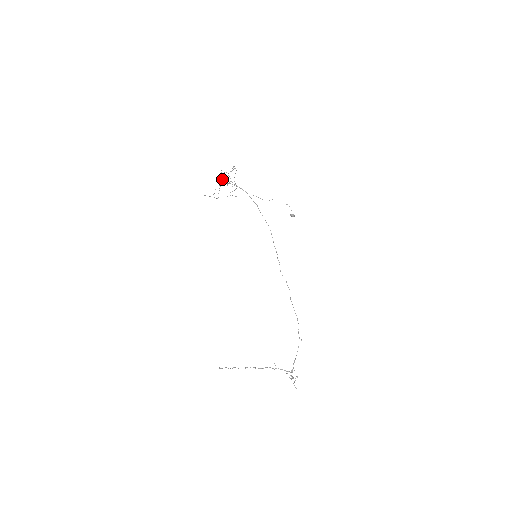
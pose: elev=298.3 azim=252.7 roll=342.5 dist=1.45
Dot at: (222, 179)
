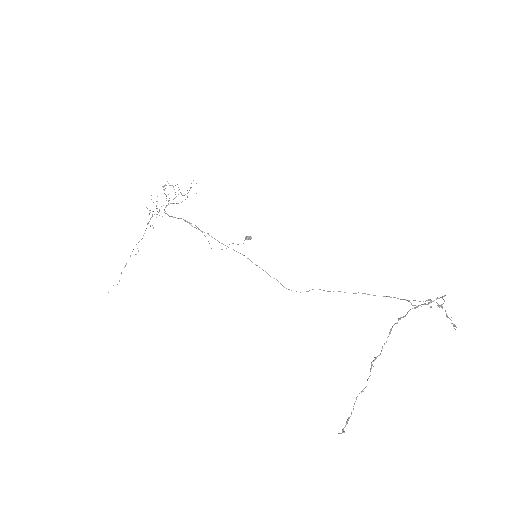
Dot at: (156, 206)
